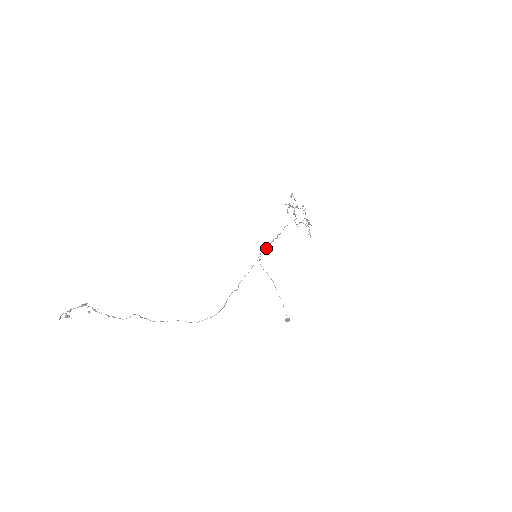
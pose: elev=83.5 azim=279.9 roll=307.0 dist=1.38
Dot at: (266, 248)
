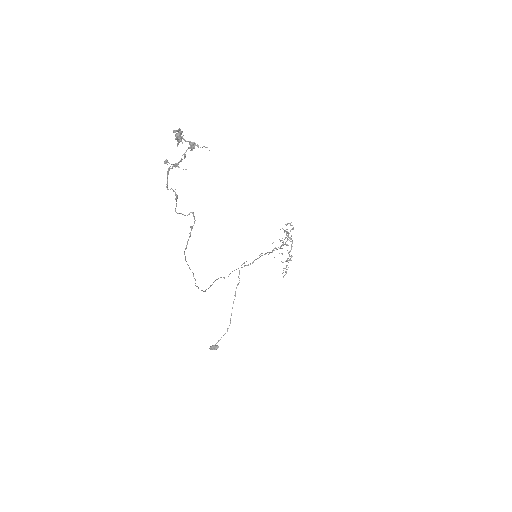
Dot at: (262, 255)
